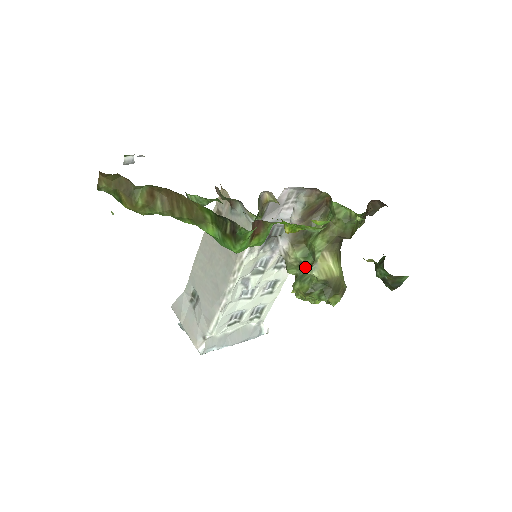
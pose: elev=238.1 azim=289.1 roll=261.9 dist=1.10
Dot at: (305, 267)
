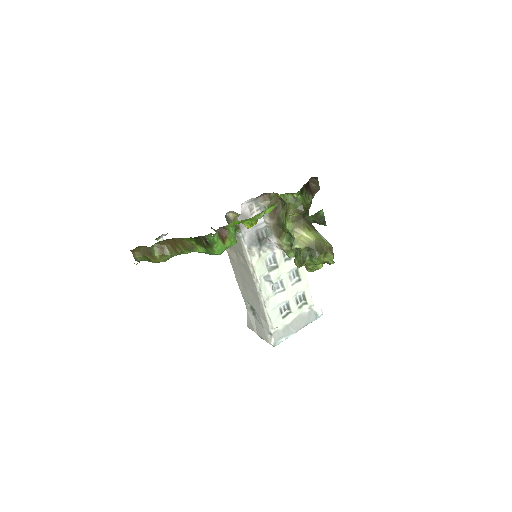
Dot at: occluded
